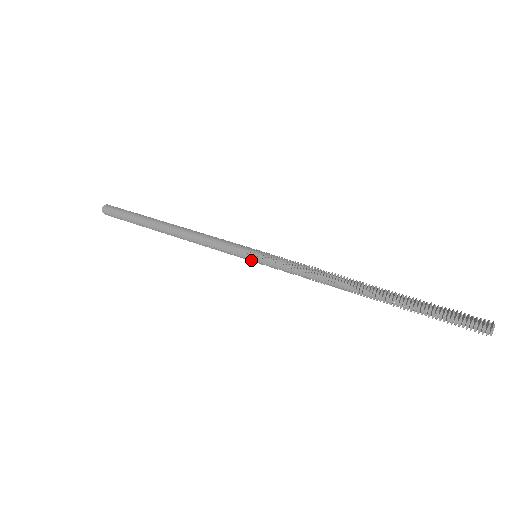
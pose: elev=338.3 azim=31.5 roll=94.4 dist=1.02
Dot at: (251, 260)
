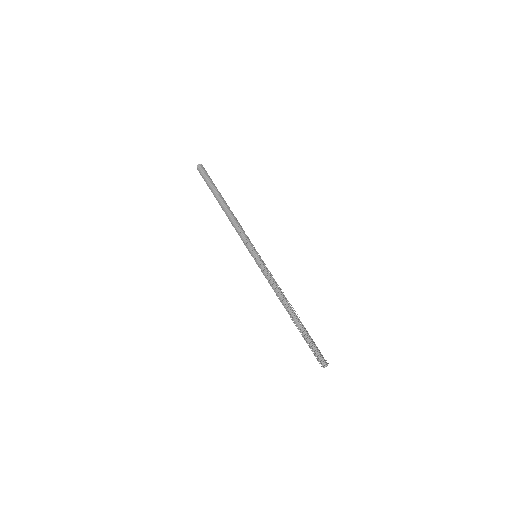
Dot at: (253, 255)
